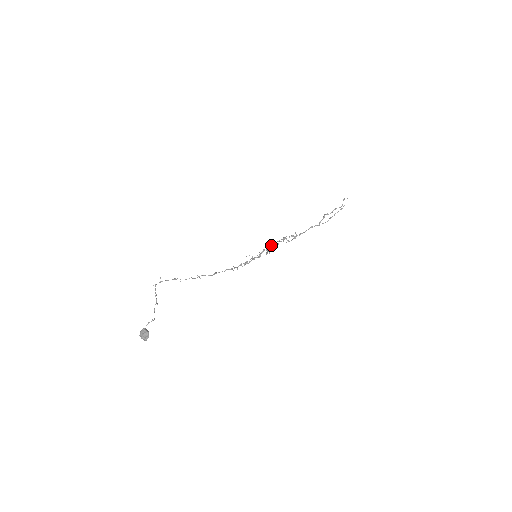
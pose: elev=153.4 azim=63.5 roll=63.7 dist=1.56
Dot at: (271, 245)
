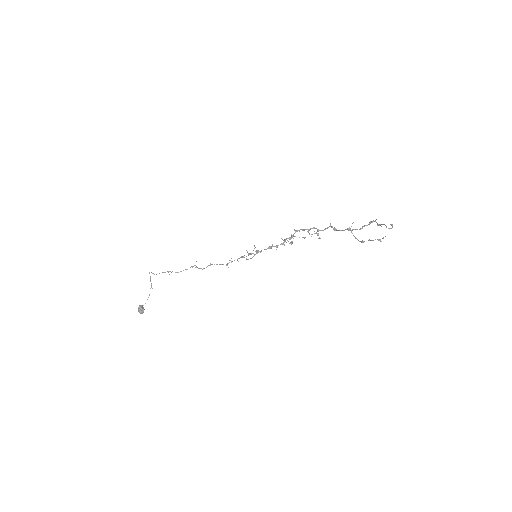
Dot at: (285, 240)
